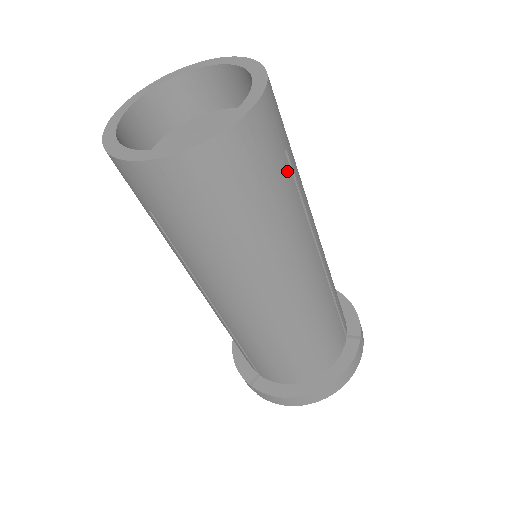
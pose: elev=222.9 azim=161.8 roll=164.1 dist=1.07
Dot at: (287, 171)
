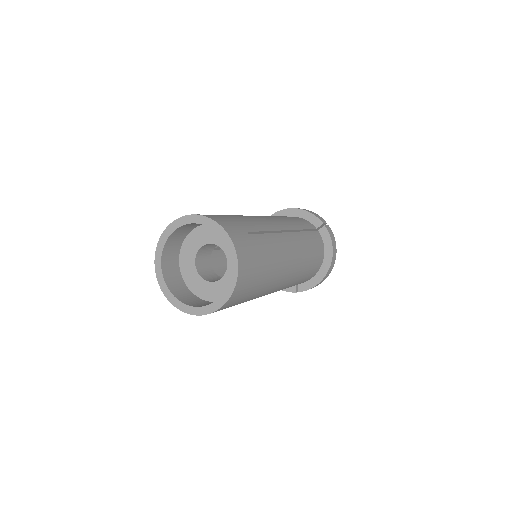
Dot at: (256, 238)
